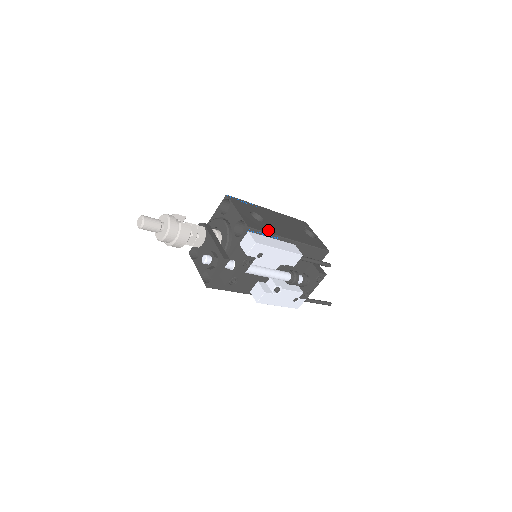
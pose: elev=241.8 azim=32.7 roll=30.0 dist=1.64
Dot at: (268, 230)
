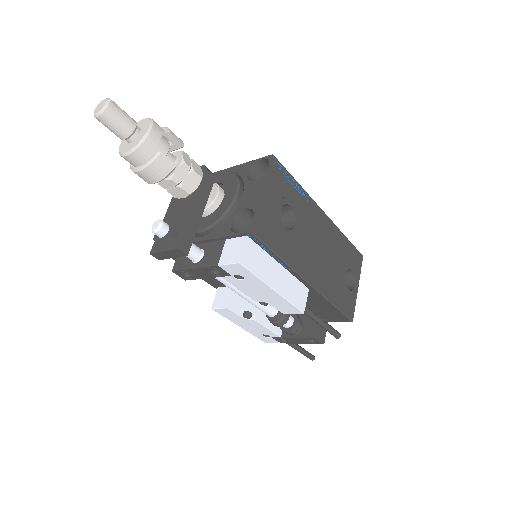
Dot at: (283, 250)
